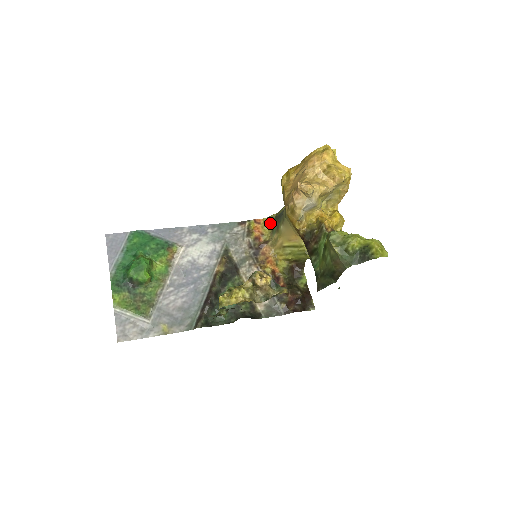
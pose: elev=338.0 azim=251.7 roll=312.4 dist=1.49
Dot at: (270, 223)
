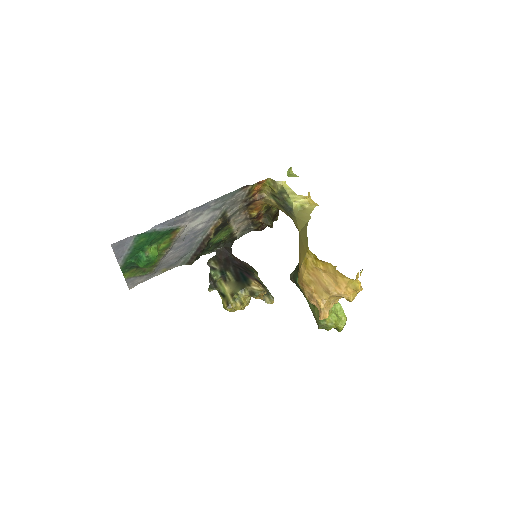
Dot at: (272, 189)
